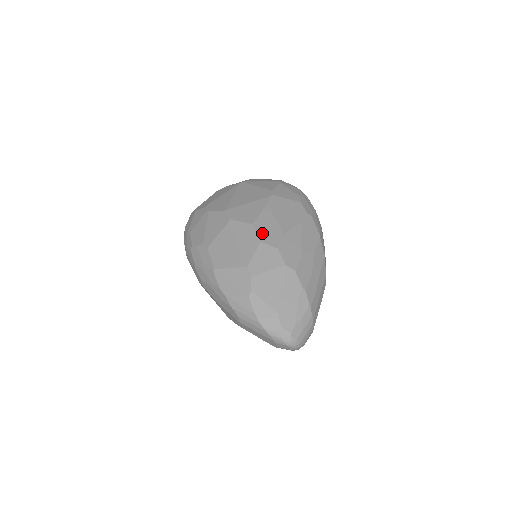
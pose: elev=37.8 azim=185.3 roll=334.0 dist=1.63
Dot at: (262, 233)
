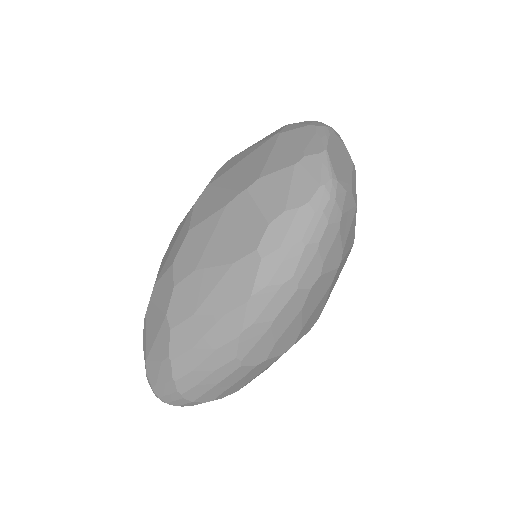
Dot at: (183, 252)
